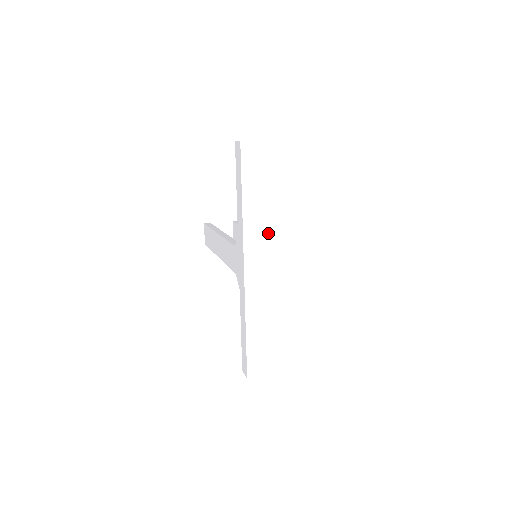
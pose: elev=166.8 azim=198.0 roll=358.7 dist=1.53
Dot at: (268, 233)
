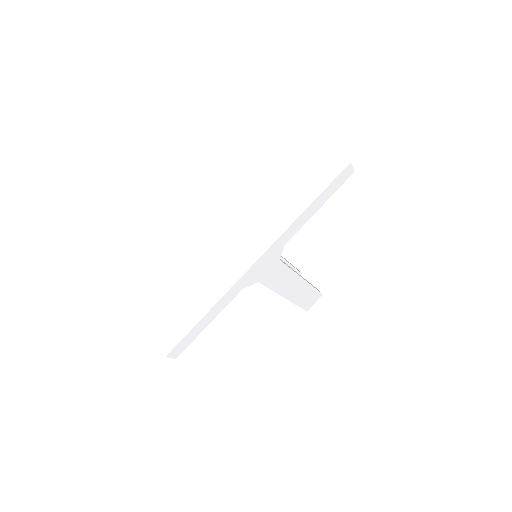
Dot at: (264, 220)
